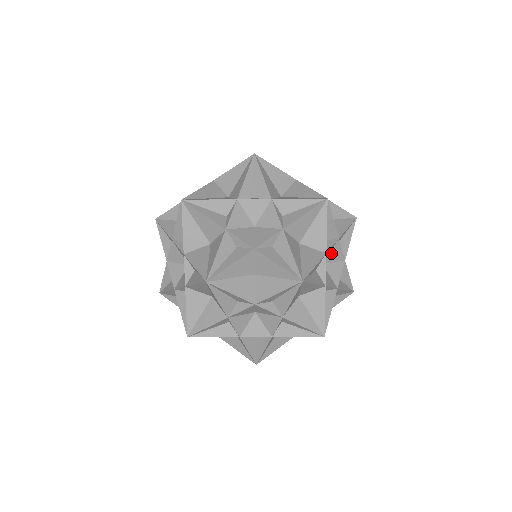
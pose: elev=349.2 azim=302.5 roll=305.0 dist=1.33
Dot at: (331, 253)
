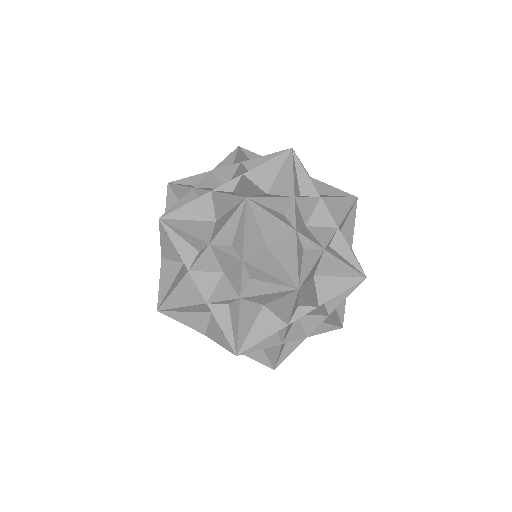
Dot at: occluded
